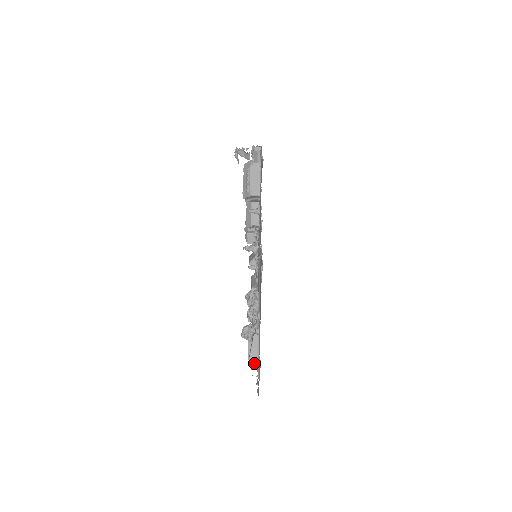
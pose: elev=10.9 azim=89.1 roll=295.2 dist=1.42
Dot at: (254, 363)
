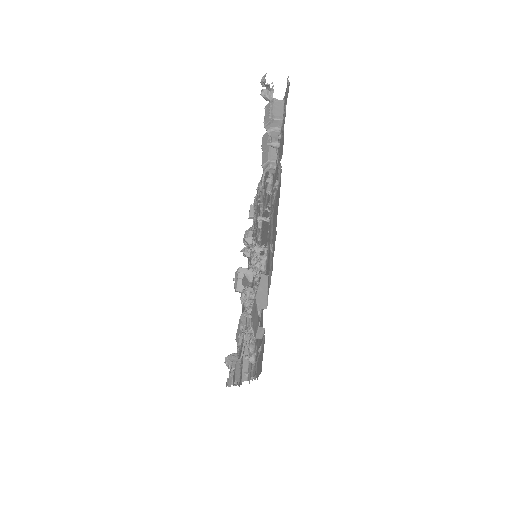
Dot at: (261, 303)
